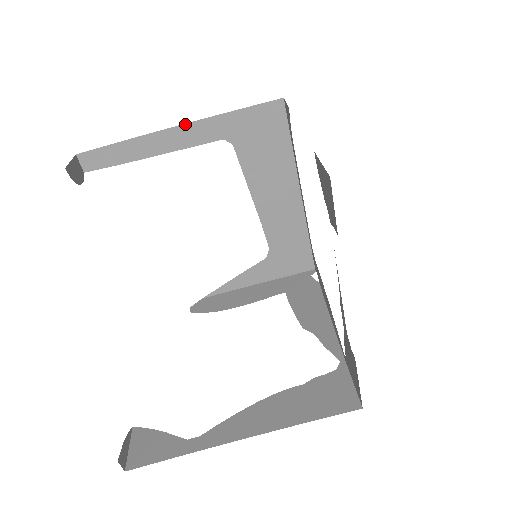
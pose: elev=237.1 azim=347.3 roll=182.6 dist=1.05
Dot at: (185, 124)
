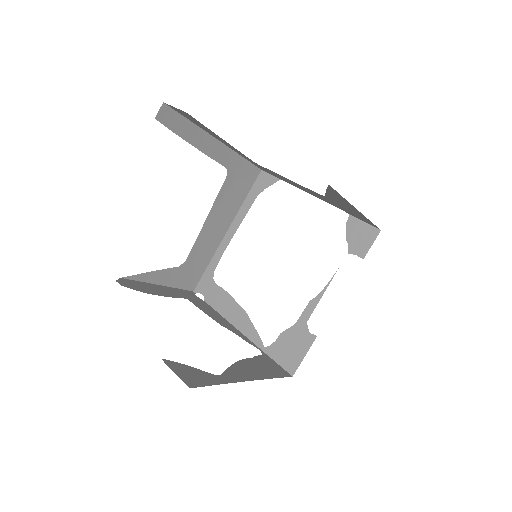
Dot at: (221, 142)
